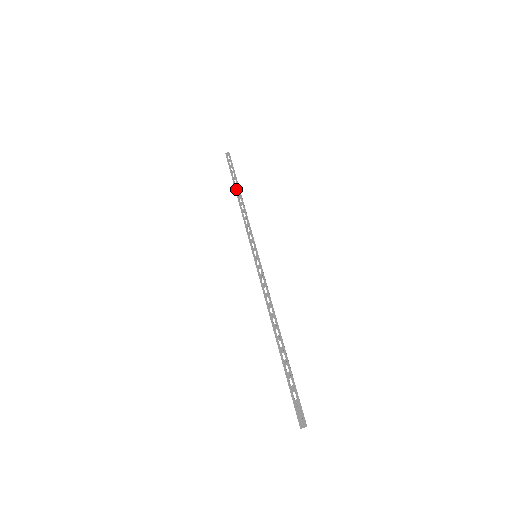
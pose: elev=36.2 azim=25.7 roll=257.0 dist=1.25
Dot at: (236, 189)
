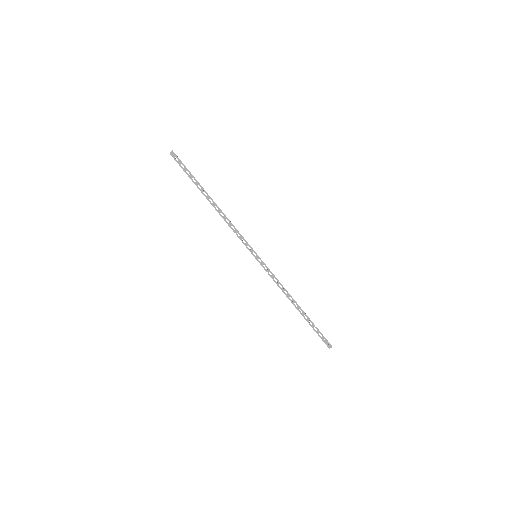
Dot at: (206, 196)
